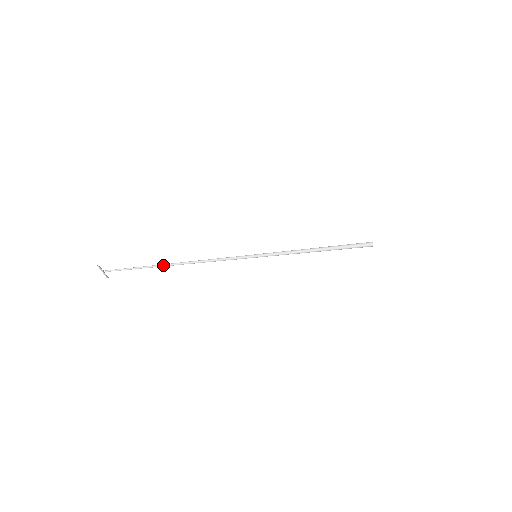
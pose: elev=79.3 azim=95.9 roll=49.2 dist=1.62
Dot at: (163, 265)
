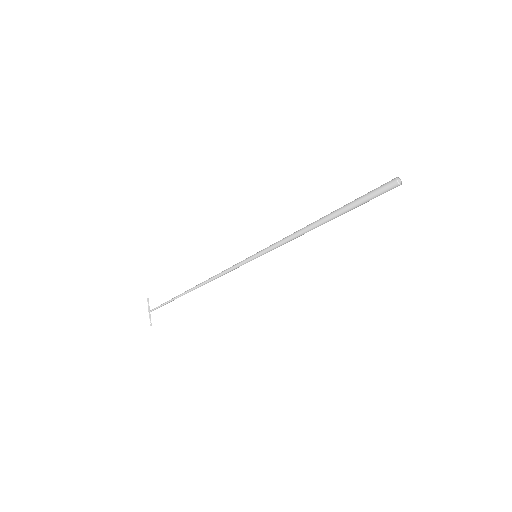
Dot at: occluded
